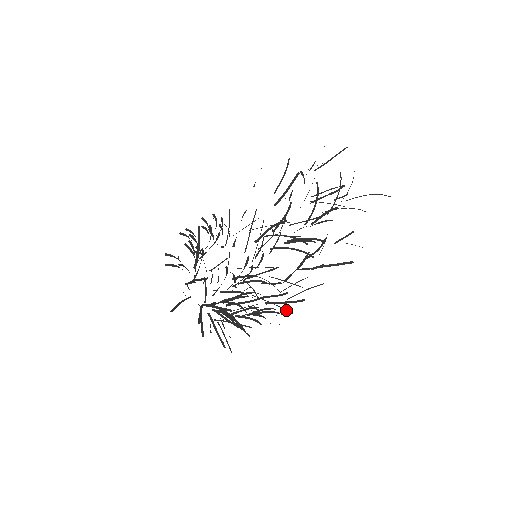
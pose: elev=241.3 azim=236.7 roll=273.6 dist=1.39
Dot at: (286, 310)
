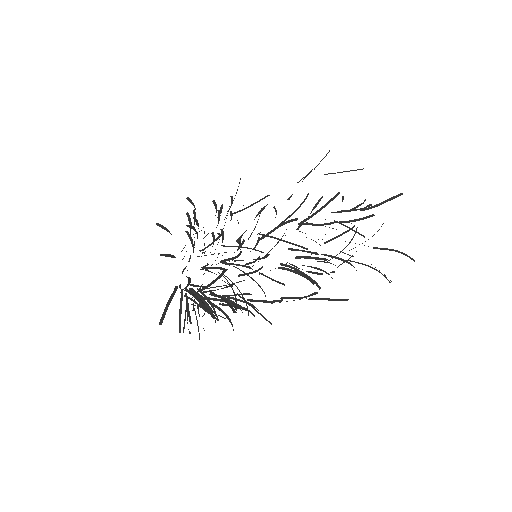
Dot at: (267, 320)
